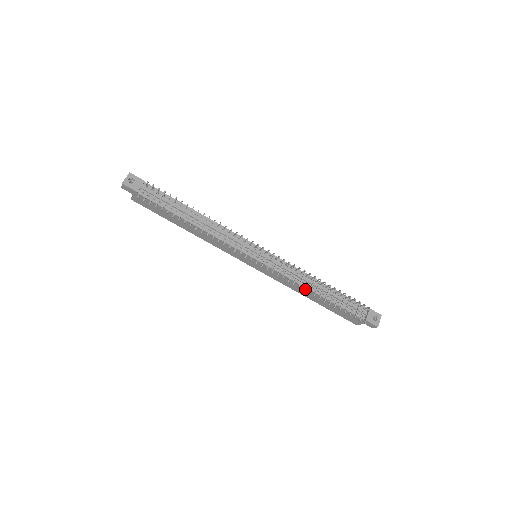
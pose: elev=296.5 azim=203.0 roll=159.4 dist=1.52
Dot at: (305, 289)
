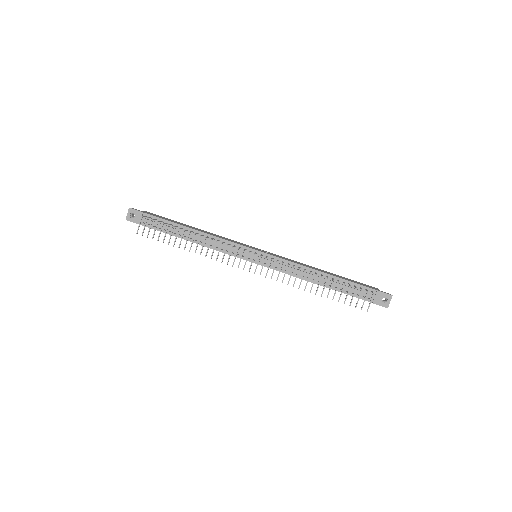
Dot at: occluded
